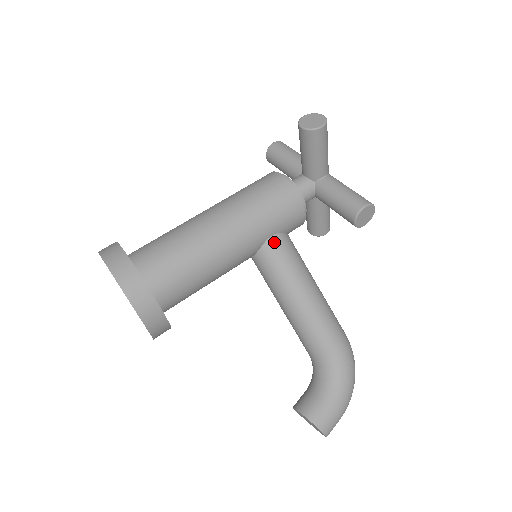
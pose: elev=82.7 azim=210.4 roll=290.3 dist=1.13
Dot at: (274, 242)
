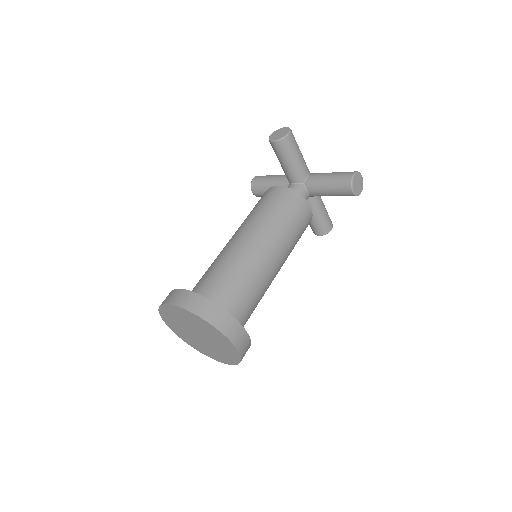
Dot at: occluded
